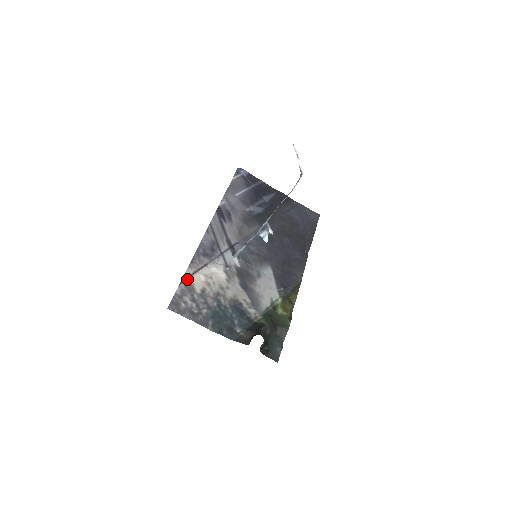
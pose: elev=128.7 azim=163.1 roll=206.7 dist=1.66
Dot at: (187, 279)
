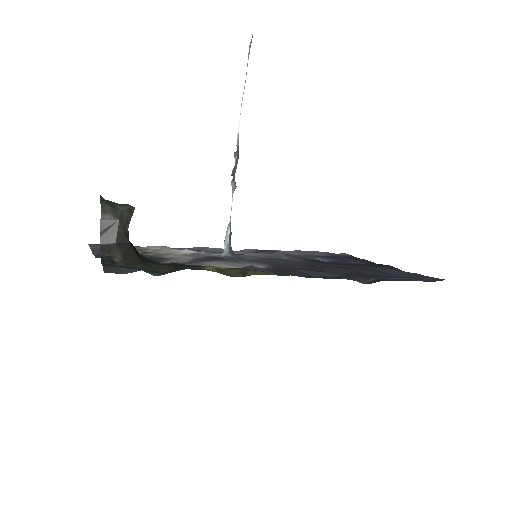
Dot at: (144, 247)
